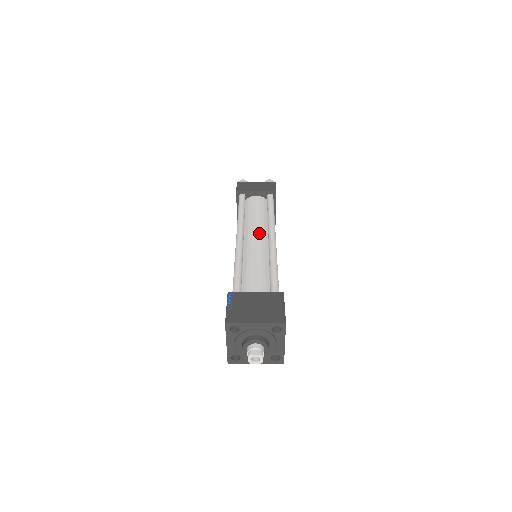
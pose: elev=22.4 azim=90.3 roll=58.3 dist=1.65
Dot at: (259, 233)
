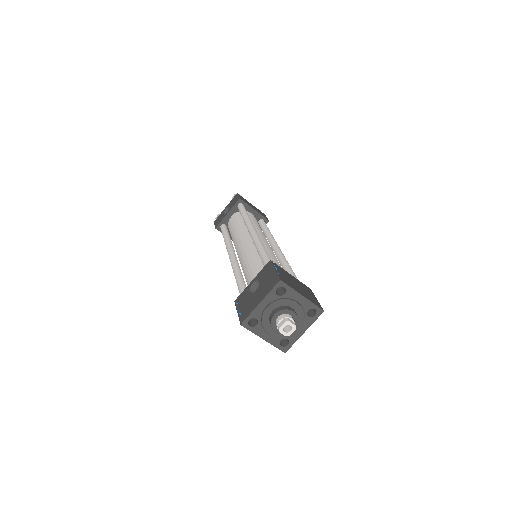
Dot at: (266, 239)
